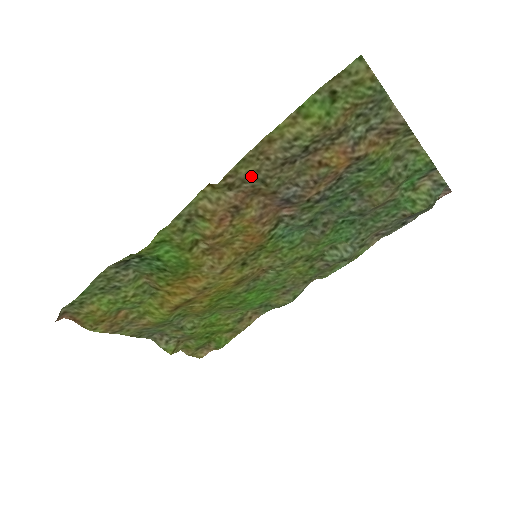
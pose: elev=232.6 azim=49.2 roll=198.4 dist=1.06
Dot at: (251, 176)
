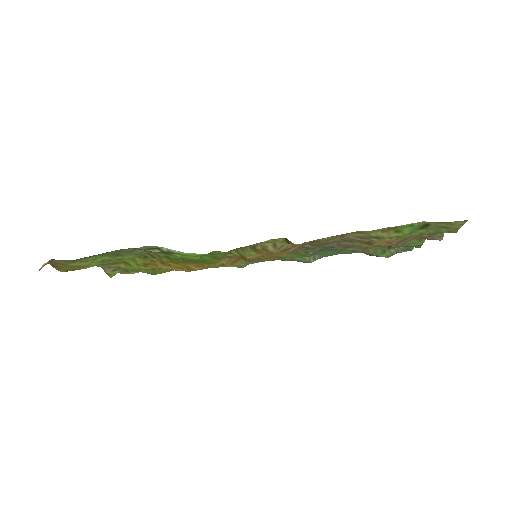
Dot at: (320, 241)
